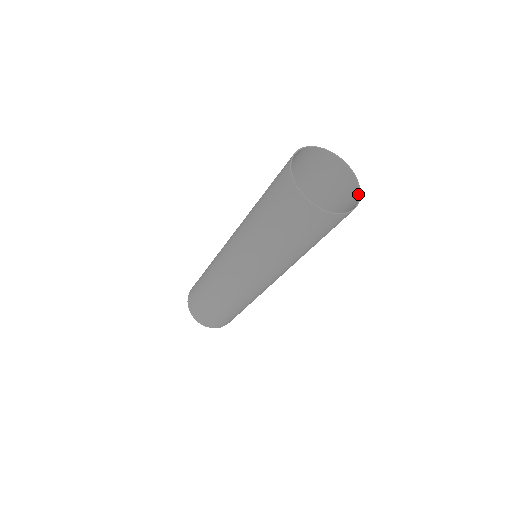
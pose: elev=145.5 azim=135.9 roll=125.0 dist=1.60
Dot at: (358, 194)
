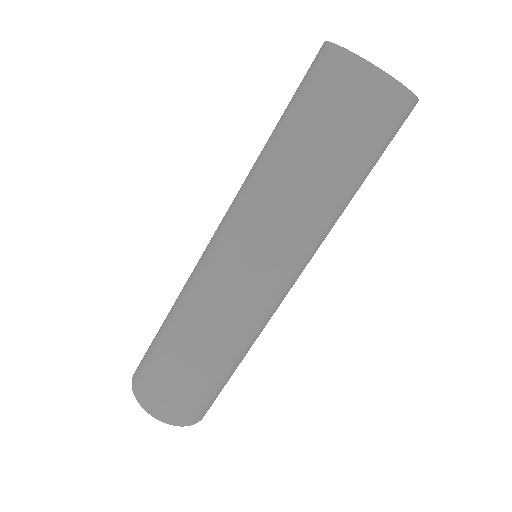
Dot at: occluded
